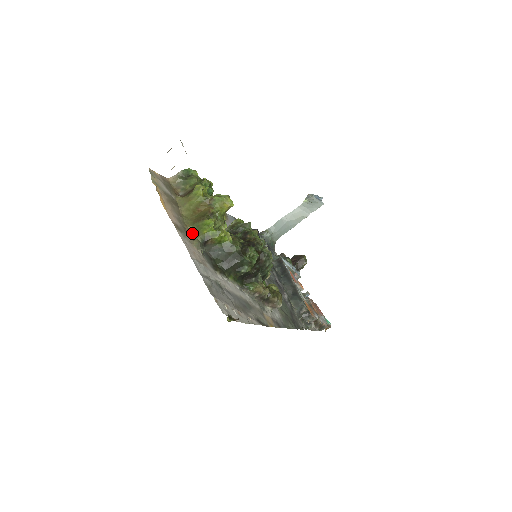
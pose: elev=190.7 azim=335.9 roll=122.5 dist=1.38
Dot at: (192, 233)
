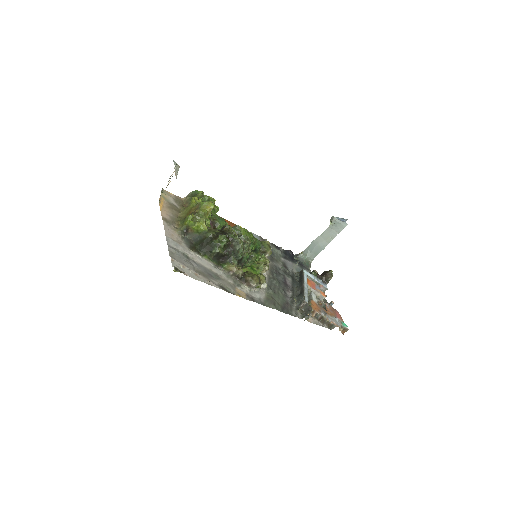
Dot at: (179, 226)
